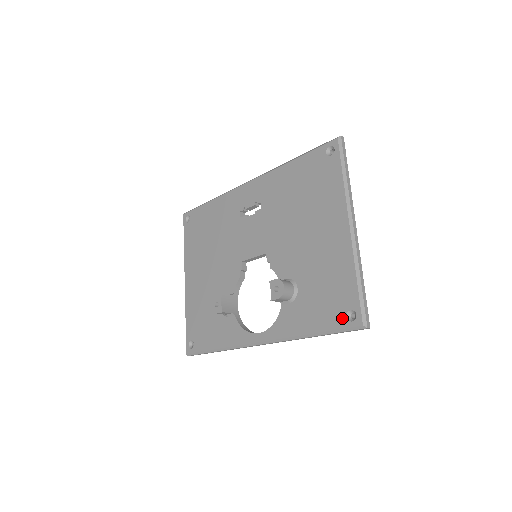
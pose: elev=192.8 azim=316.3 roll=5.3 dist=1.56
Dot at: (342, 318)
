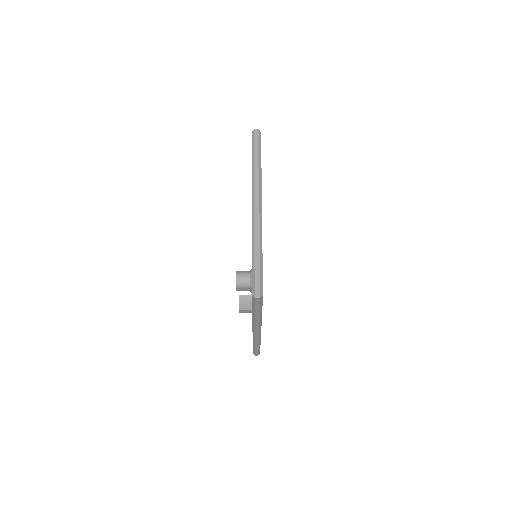
Dot at: occluded
